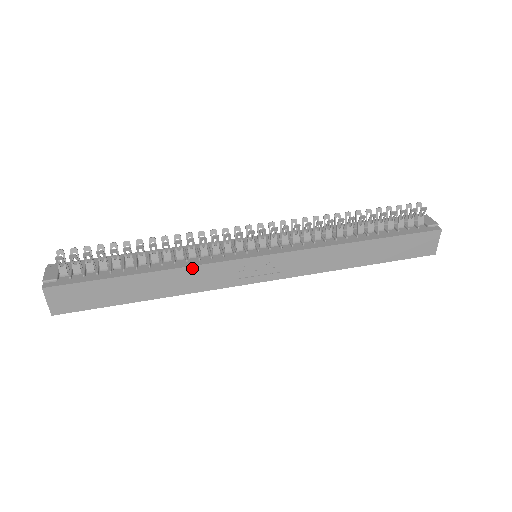
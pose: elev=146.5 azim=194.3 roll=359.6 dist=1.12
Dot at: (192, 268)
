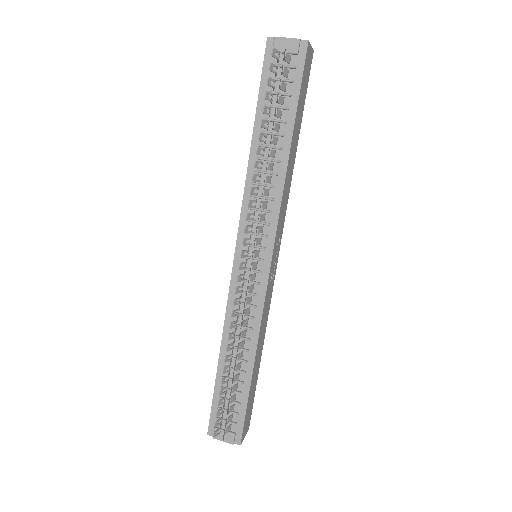
Dot at: (261, 326)
